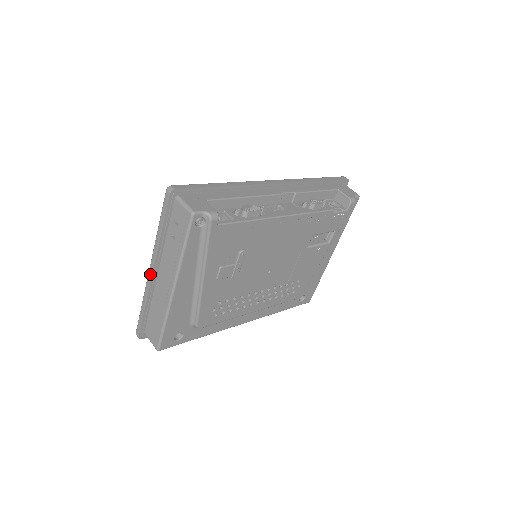
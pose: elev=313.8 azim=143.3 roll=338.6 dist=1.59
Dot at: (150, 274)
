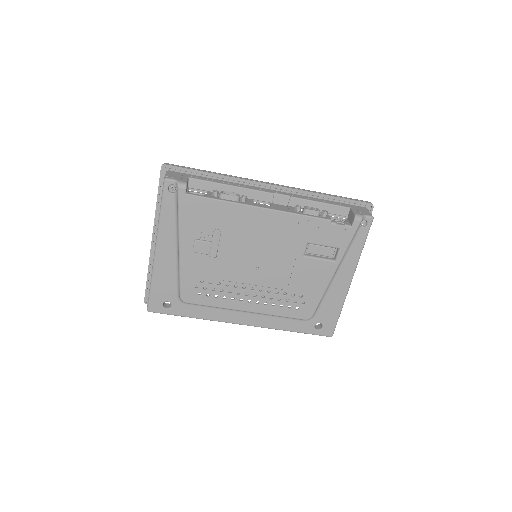
Dot at: (152, 240)
